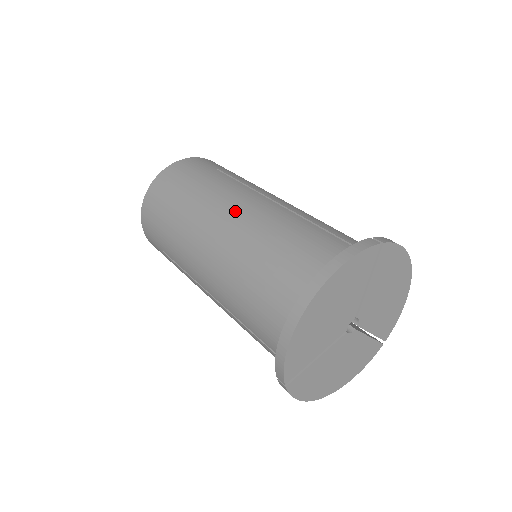
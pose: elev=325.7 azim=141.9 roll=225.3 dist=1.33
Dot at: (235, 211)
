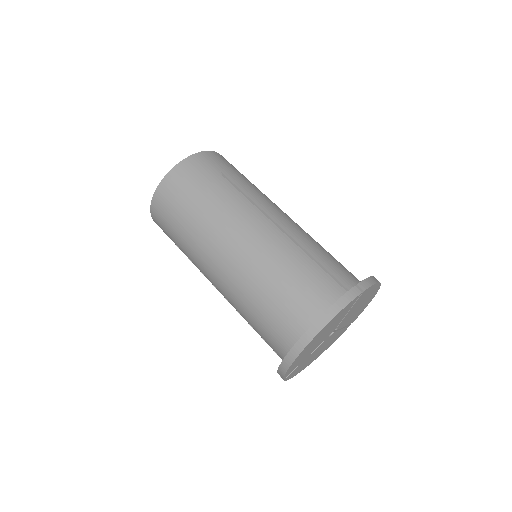
Dot at: (244, 237)
